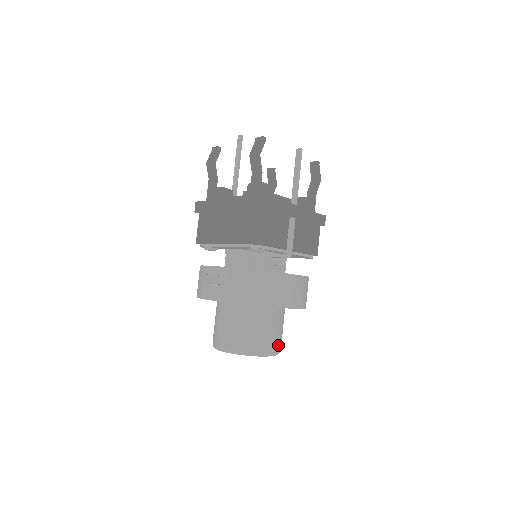
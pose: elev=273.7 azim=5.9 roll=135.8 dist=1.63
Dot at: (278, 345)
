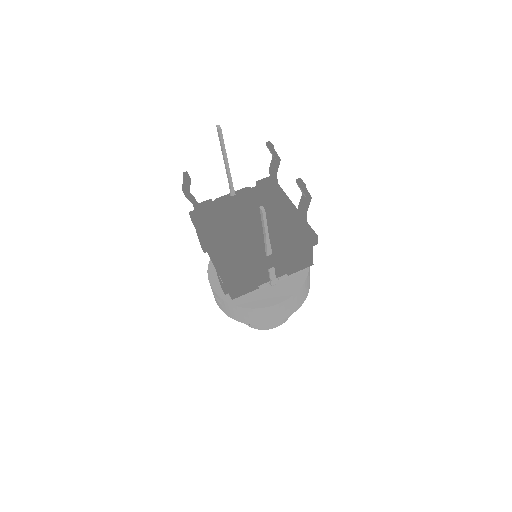
Dot at: (284, 319)
